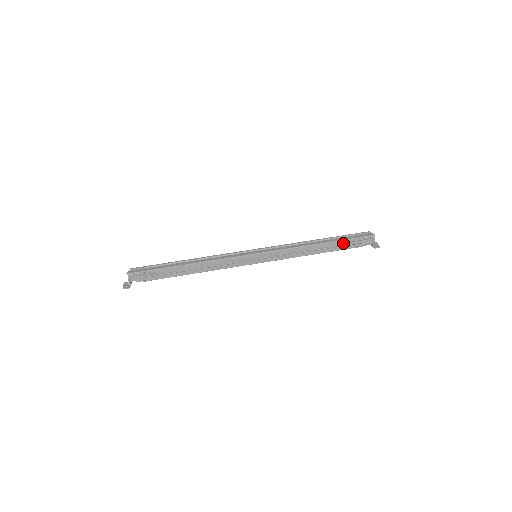
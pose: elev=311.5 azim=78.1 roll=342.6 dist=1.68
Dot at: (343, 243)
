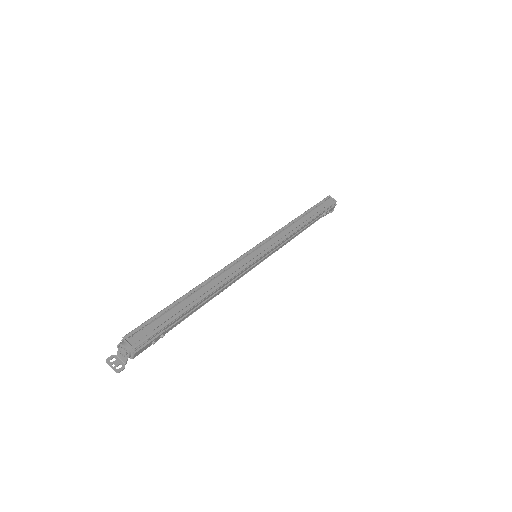
Dot at: occluded
